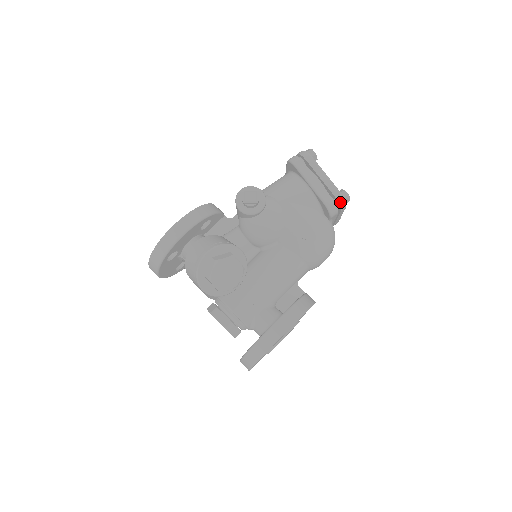
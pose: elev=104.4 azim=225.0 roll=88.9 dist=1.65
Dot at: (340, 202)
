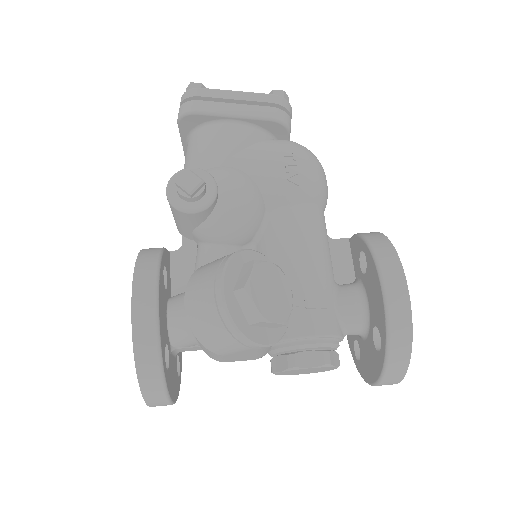
Dot at: (284, 105)
